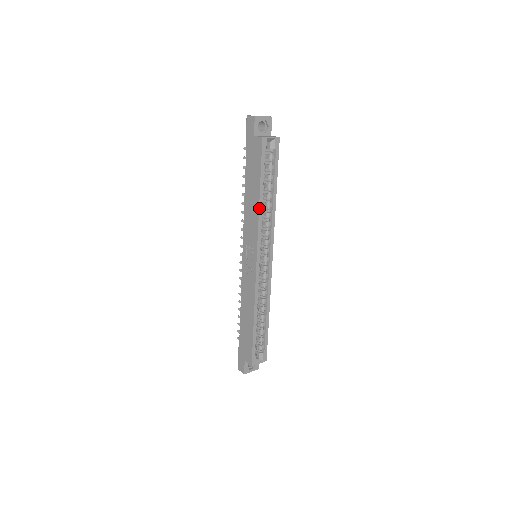
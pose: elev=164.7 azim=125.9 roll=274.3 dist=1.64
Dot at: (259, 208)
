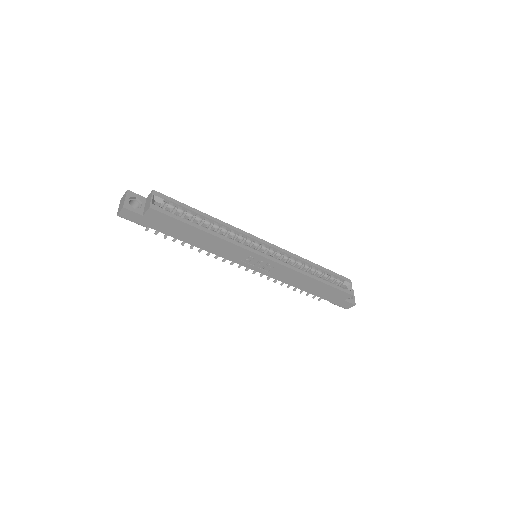
Dot at: (216, 237)
